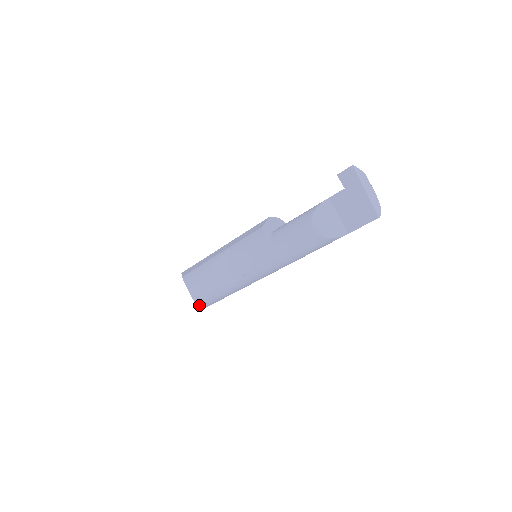
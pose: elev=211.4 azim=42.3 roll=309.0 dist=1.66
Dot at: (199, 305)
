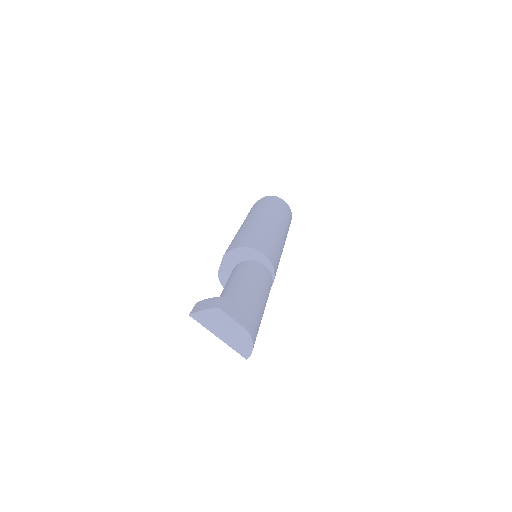
Dot at: occluded
